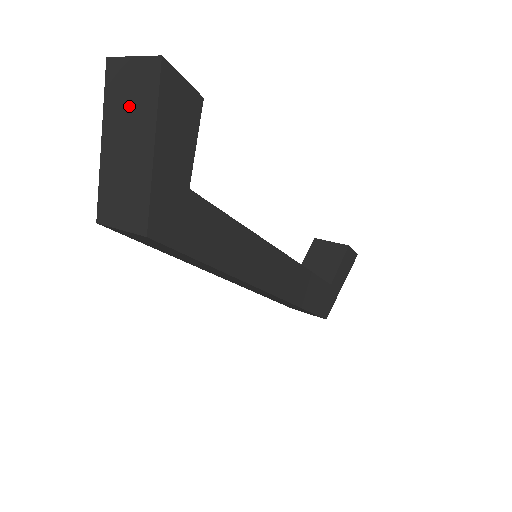
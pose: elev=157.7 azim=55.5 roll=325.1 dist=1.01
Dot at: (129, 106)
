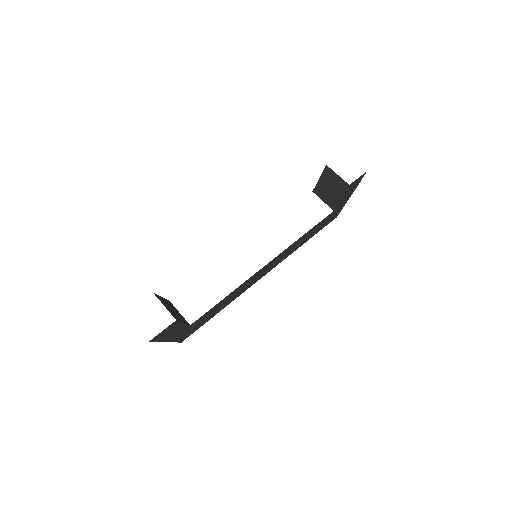
Dot at: occluded
